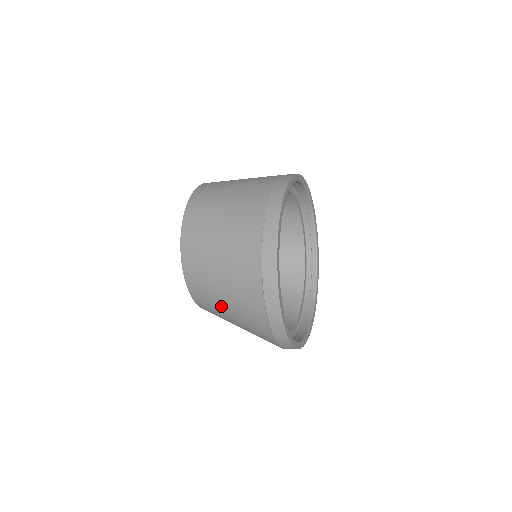
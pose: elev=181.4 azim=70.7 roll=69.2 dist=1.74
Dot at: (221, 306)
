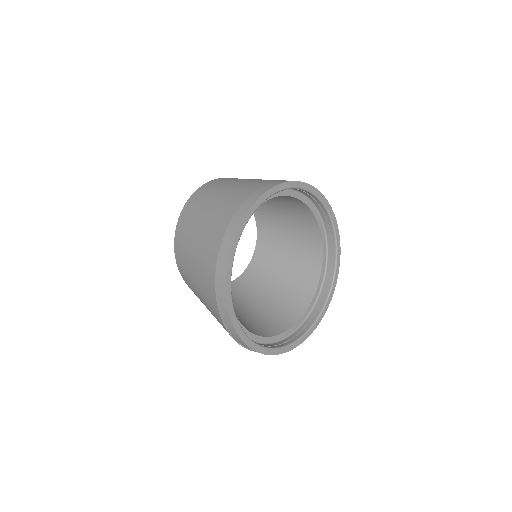
Dot at: occluded
